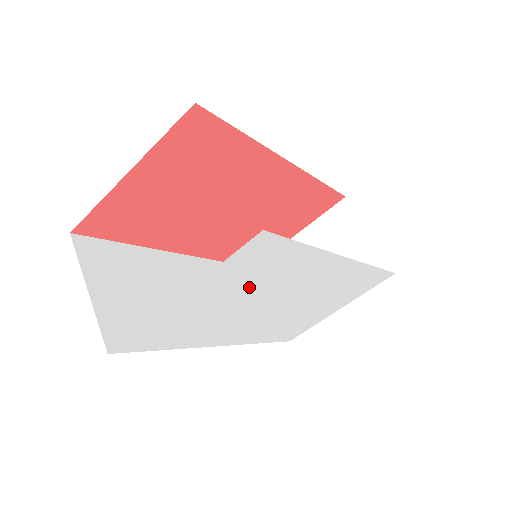
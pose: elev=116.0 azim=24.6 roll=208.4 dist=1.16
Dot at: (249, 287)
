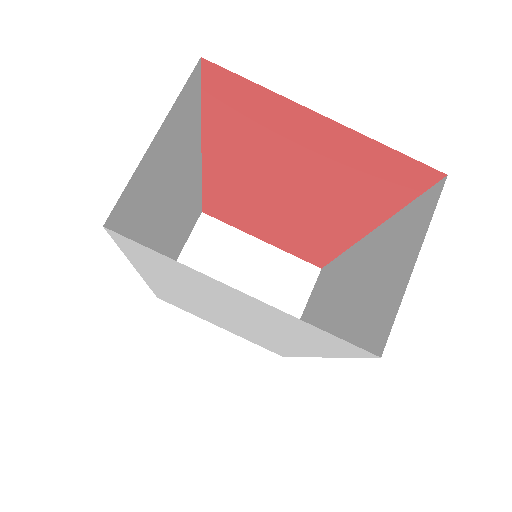
Dot at: (265, 319)
